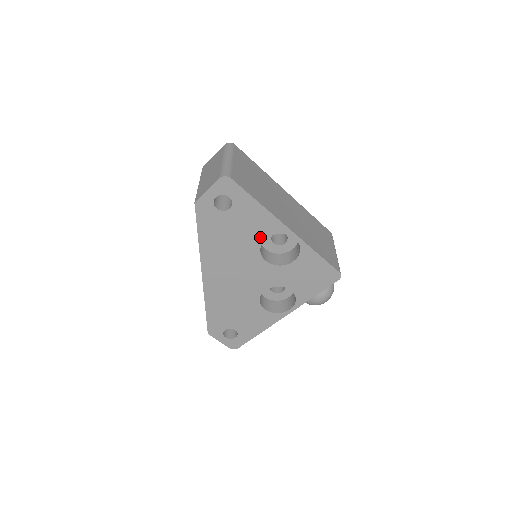
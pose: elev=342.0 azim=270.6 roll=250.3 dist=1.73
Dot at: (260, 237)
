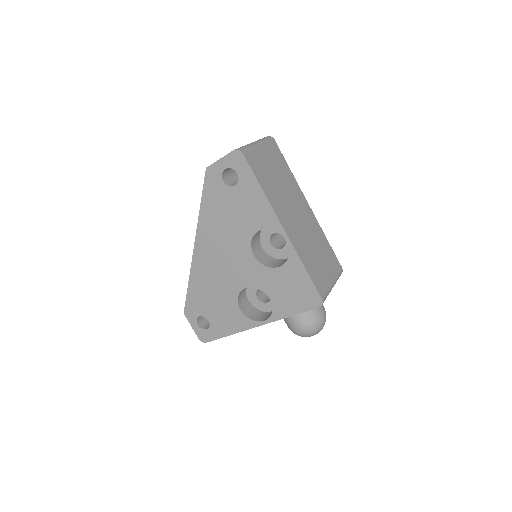
Dot at: (255, 227)
